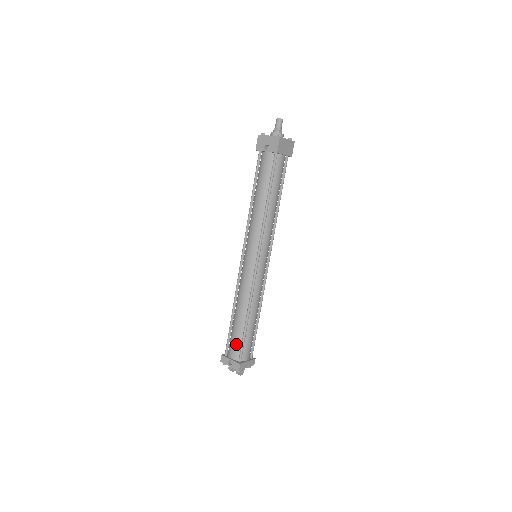
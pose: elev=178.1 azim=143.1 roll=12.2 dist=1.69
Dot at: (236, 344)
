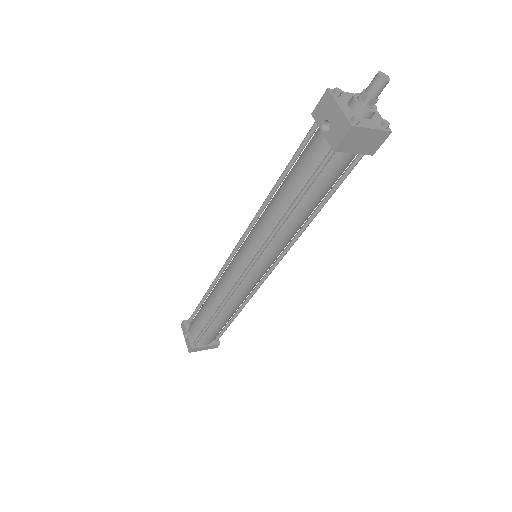
Dot at: (197, 327)
